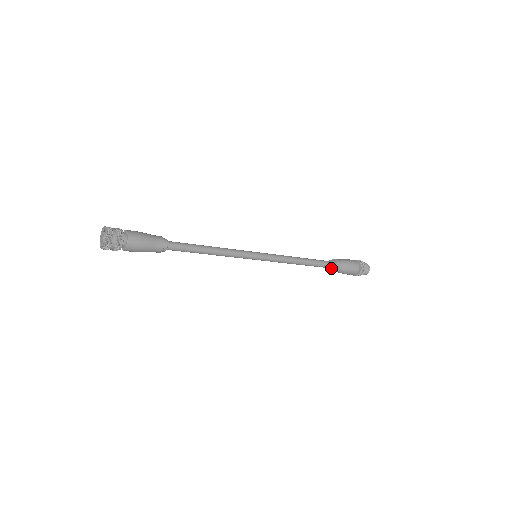
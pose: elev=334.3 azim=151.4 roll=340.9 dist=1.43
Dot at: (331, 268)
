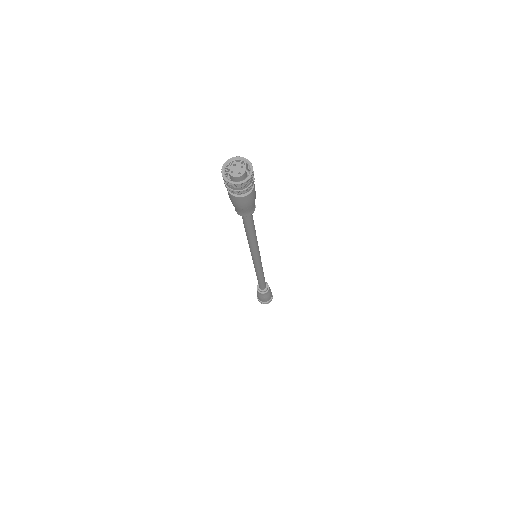
Dot at: (264, 289)
